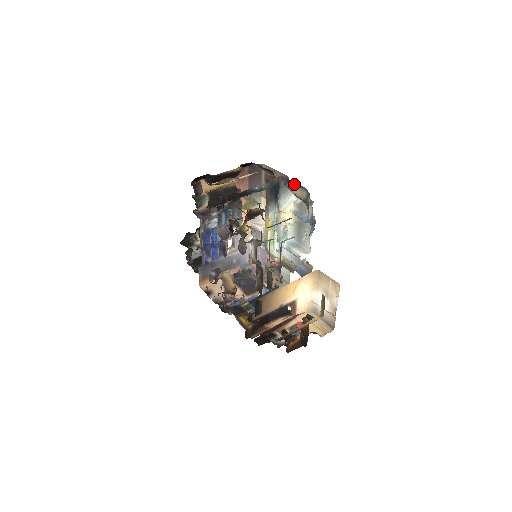
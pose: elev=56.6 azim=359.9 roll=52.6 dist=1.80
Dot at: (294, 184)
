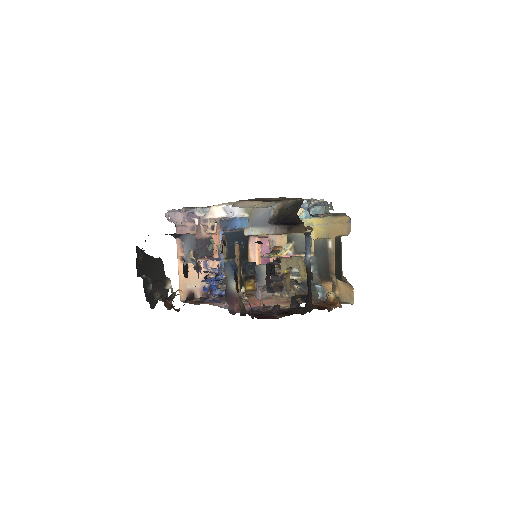
Dot at: occluded
